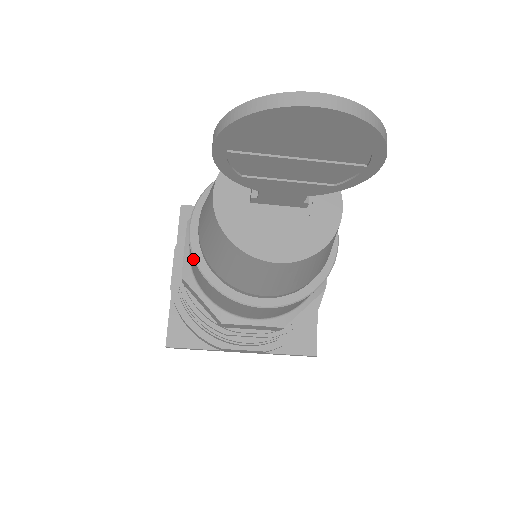
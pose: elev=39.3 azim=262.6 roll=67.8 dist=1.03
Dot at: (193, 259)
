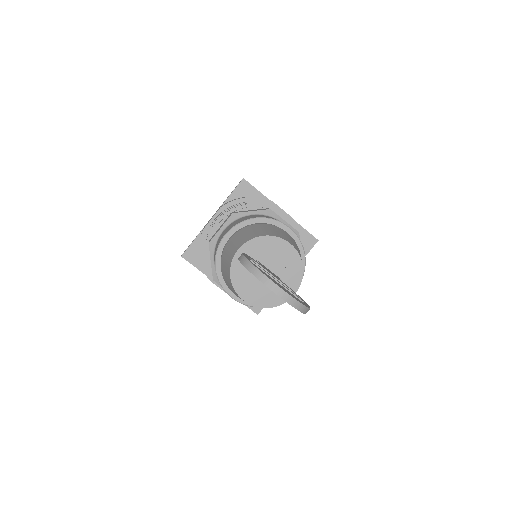
Dot at: (216, 252)
